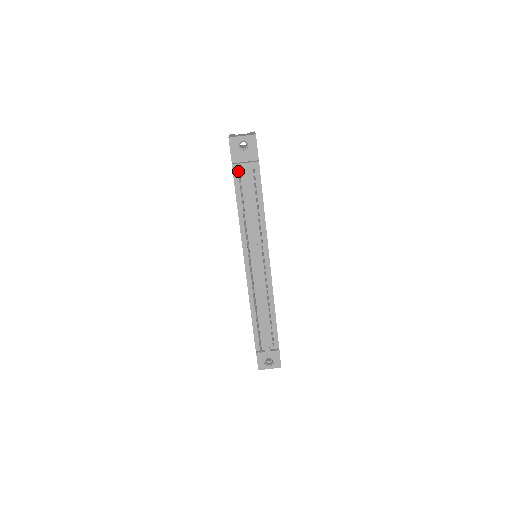
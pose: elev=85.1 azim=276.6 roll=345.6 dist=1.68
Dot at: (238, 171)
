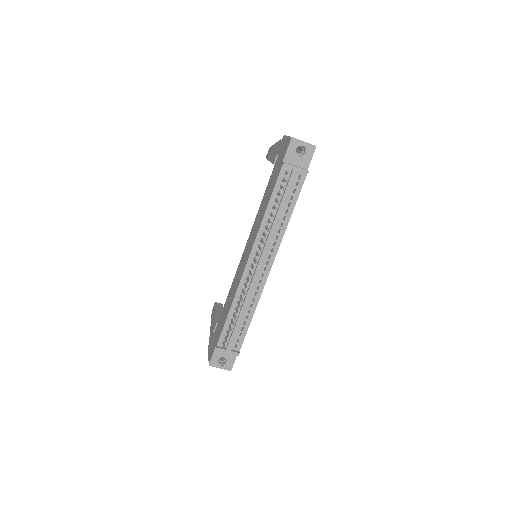
Dot at: (286, 171)
